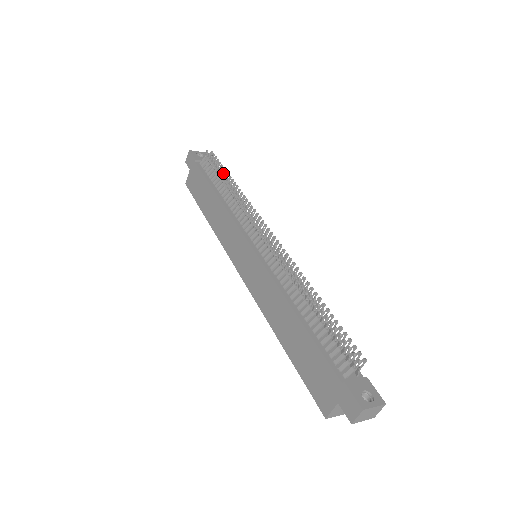
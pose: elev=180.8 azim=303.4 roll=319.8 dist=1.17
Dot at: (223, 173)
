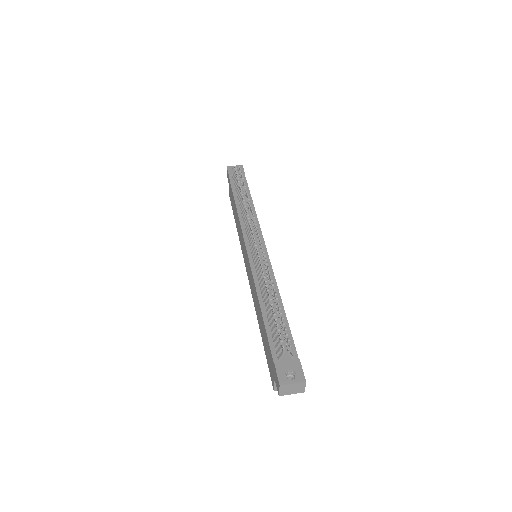
Dot at: (240, 186)
